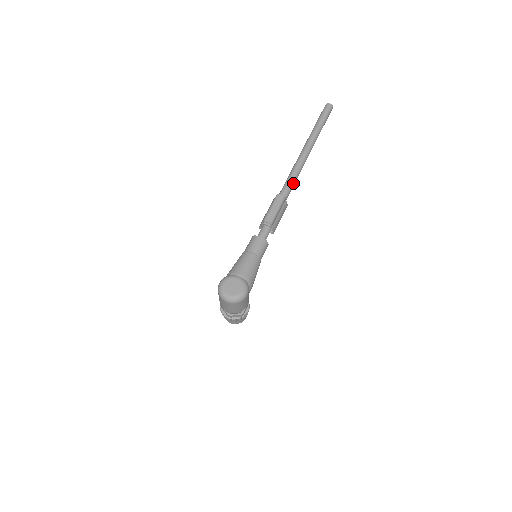
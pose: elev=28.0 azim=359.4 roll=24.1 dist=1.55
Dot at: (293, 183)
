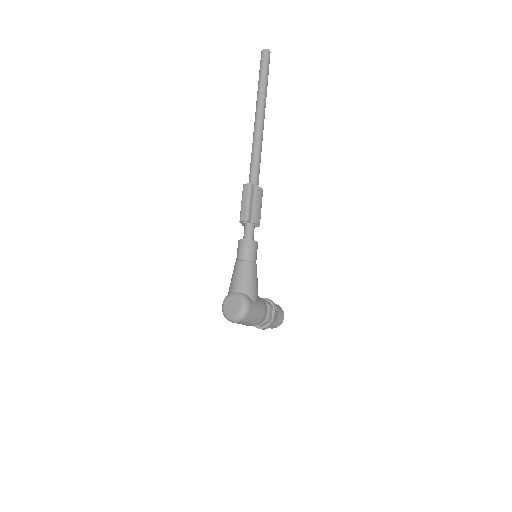
Dot at: (257, 162)
